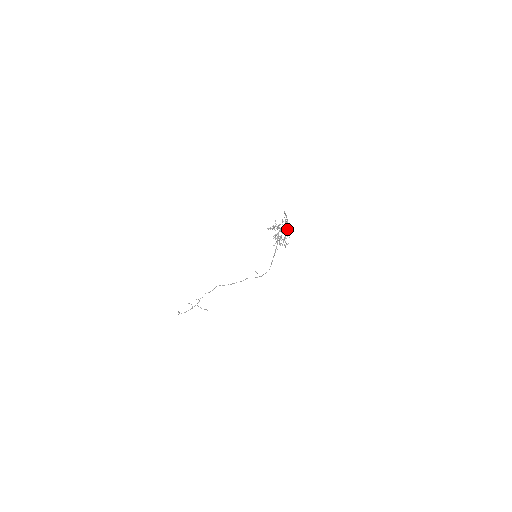
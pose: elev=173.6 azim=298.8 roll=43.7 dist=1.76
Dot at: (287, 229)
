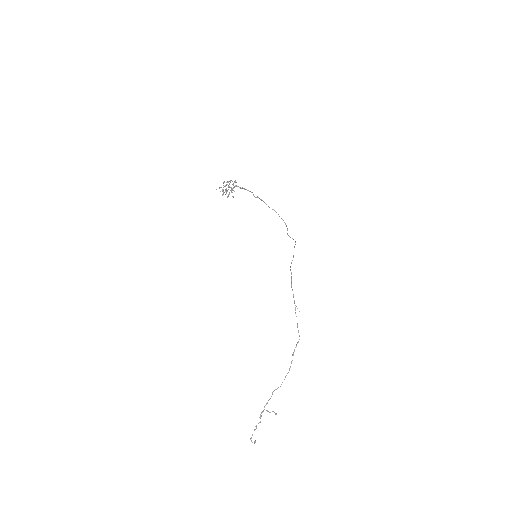
Dot at: occluded
